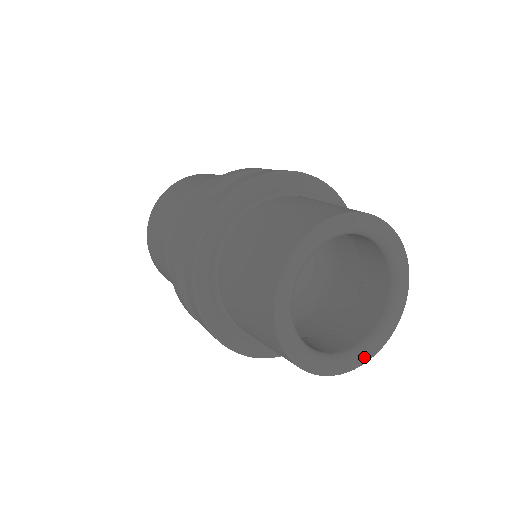
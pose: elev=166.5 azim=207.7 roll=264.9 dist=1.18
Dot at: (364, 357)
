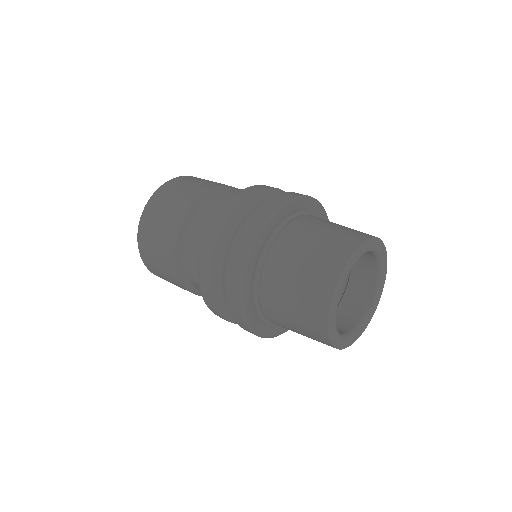
Dot at: (376, 306)
